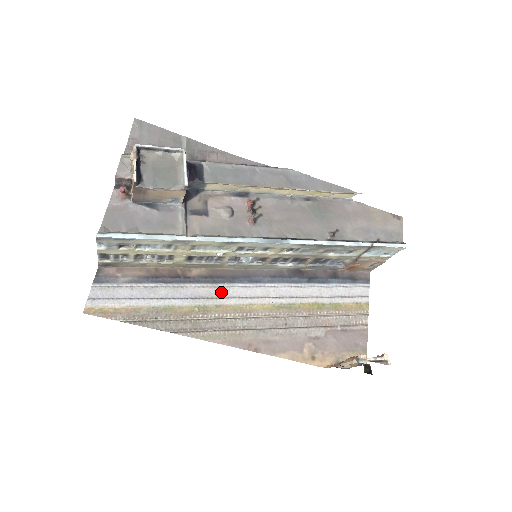
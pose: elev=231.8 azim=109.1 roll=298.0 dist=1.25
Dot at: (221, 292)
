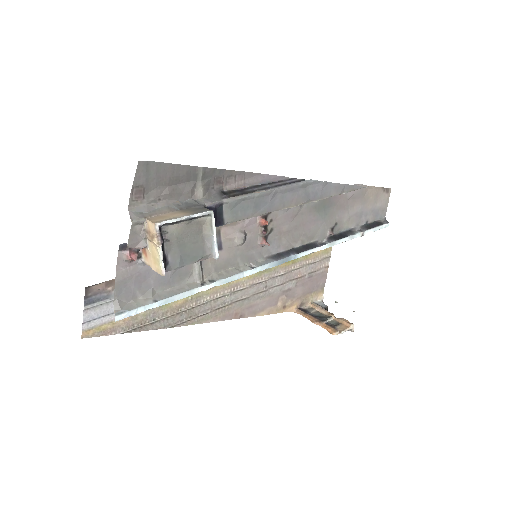
Dot at: occluded
